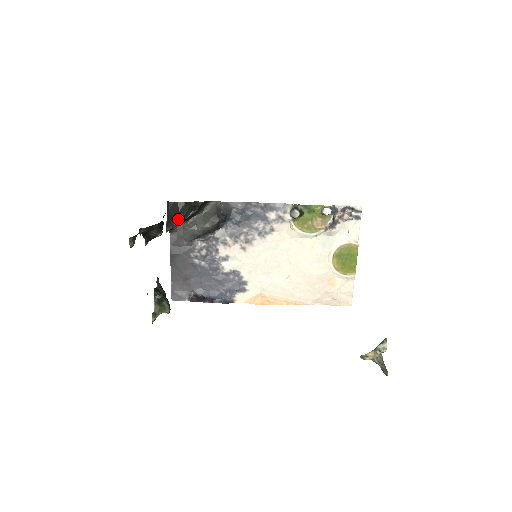
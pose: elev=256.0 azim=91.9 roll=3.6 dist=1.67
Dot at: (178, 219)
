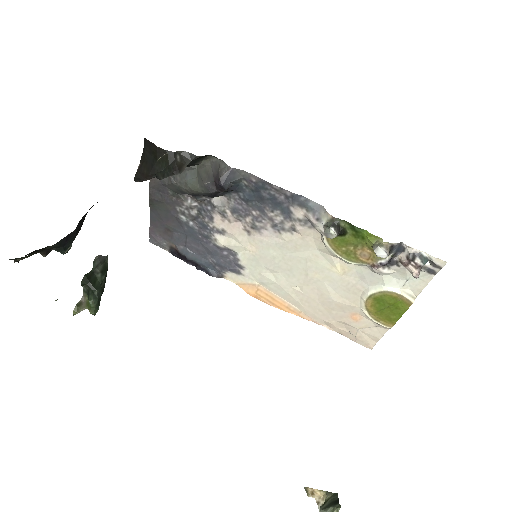
Dot at: (152, 173)
